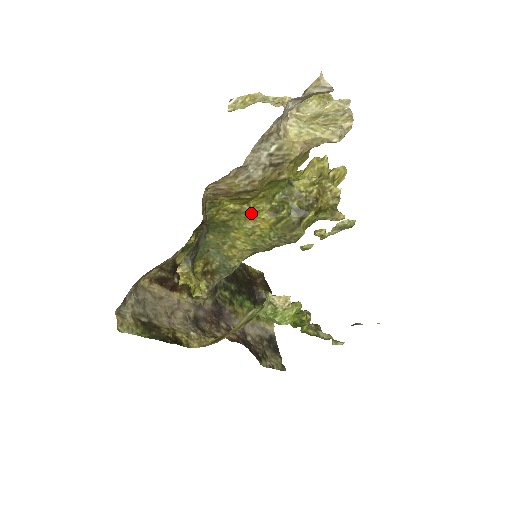
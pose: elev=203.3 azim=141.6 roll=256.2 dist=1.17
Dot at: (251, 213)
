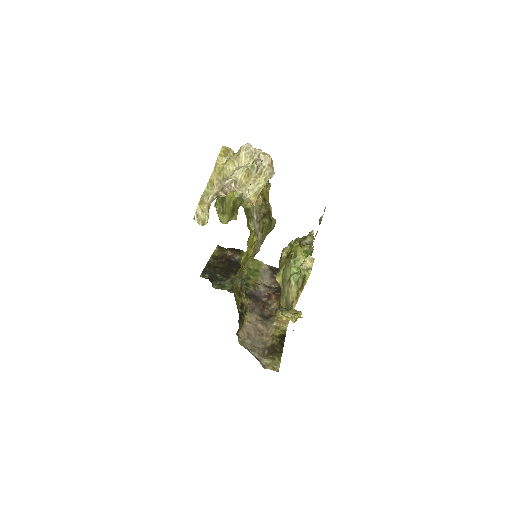
Dot at: (250, 247)
